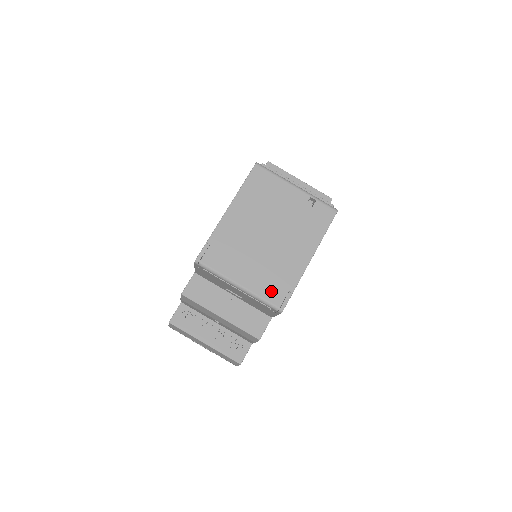
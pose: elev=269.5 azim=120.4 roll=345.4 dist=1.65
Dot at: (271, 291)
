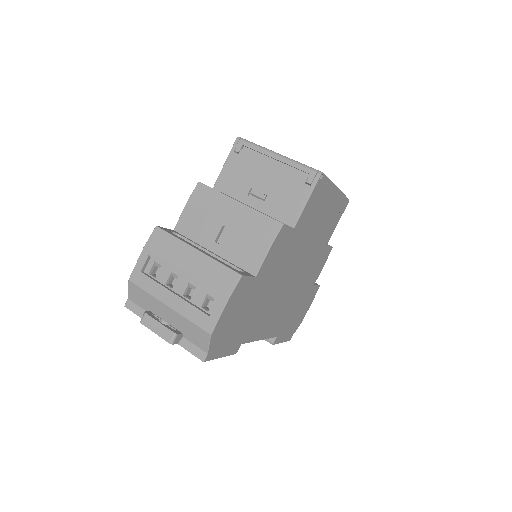
Dot at: occluded
